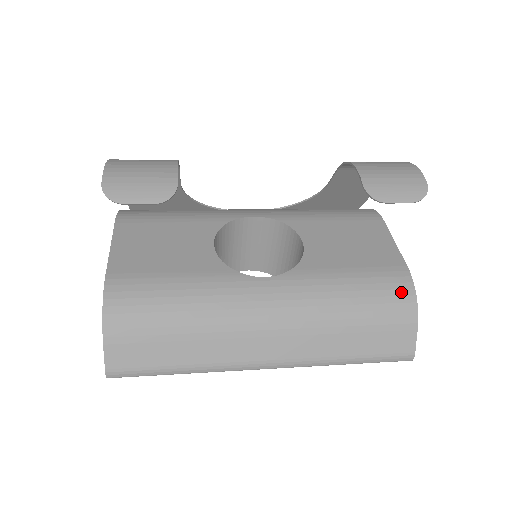
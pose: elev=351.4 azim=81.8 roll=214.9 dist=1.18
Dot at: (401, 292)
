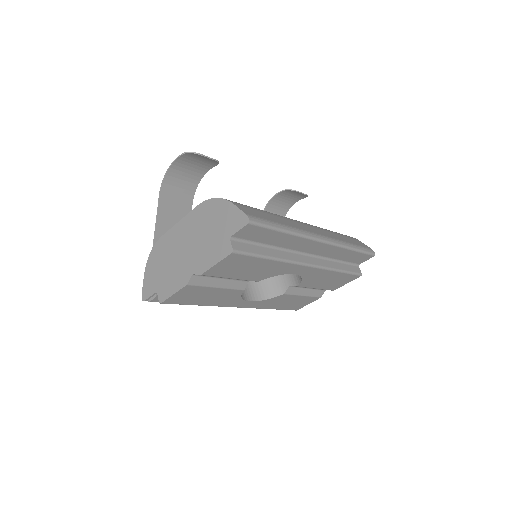
Dot at: occluded
